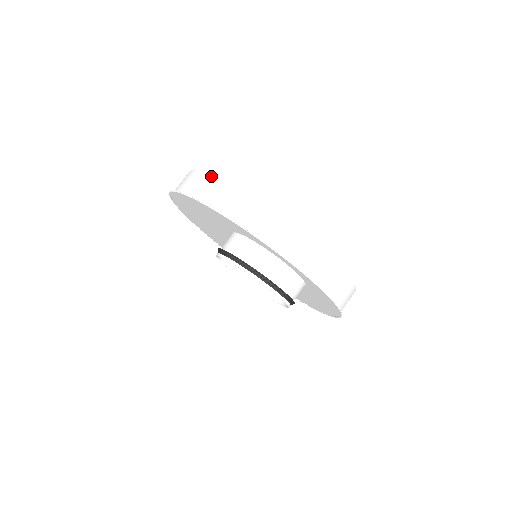
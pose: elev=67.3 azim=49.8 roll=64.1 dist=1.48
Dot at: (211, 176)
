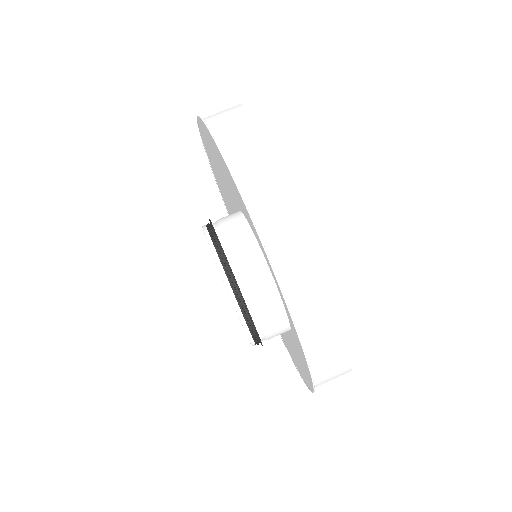
Dot at: (253, 121)
